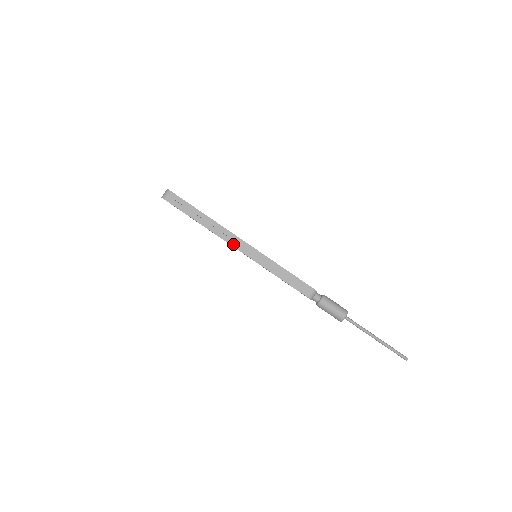
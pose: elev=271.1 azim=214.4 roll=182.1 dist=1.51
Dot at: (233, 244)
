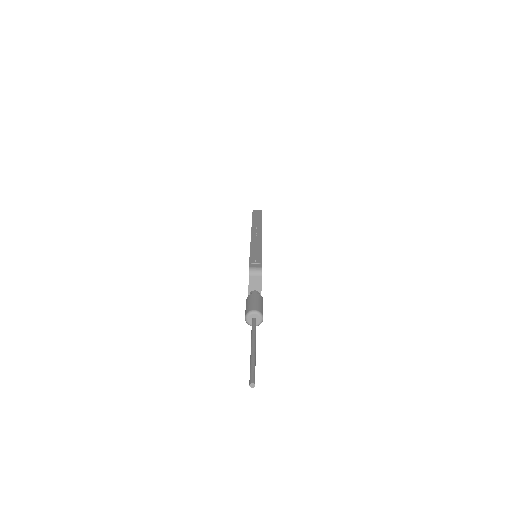
Dot at: (253, 231)
